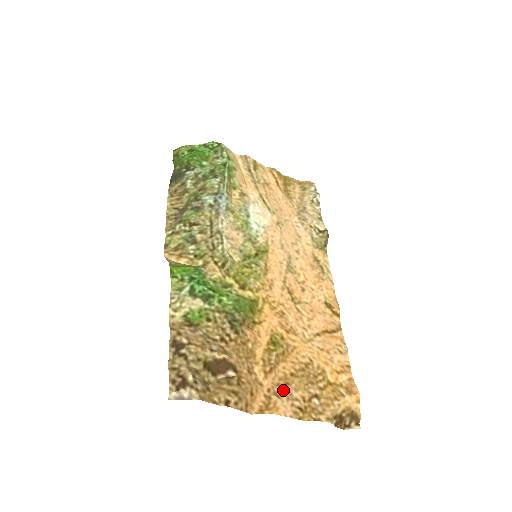
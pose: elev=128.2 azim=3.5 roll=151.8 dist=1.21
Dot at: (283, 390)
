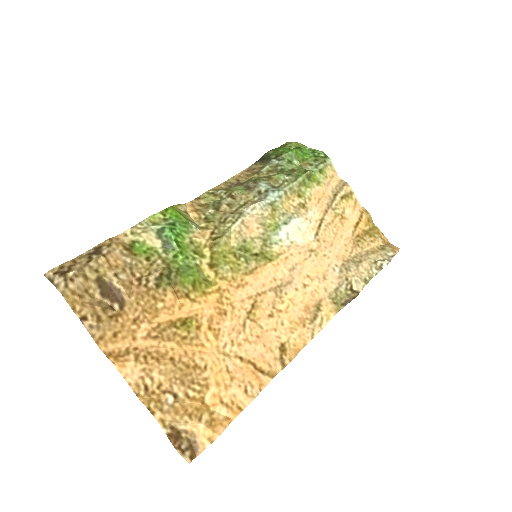
Dot at: (147, 360)
